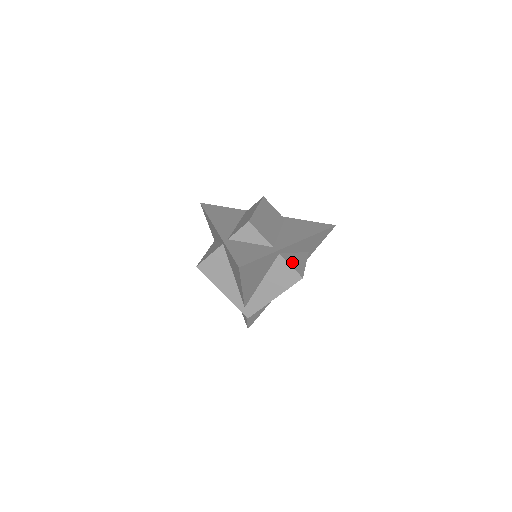
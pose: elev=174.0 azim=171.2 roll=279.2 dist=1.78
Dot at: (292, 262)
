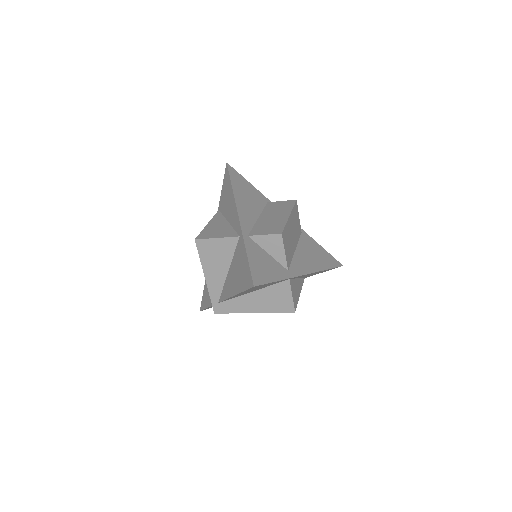
Dot at: (294, 291)
